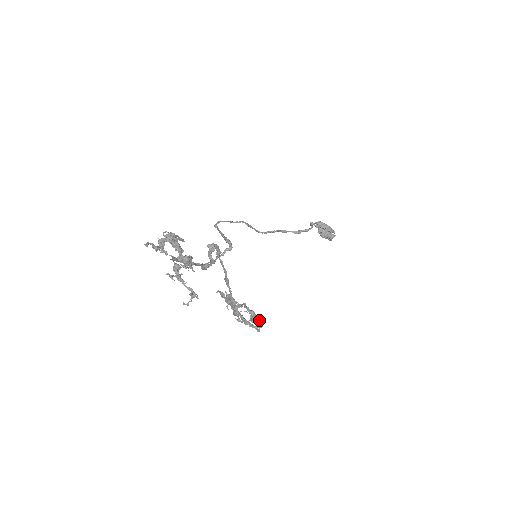
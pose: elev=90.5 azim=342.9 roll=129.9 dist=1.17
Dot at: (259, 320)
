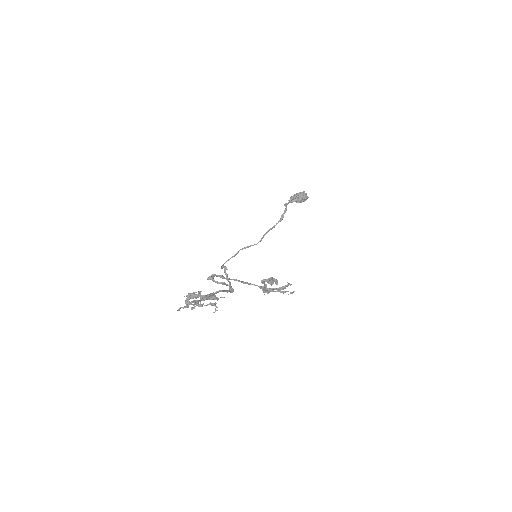
Dot at: (270, 280)
